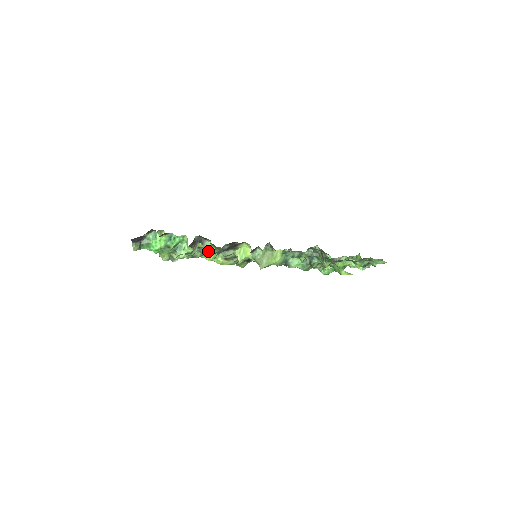
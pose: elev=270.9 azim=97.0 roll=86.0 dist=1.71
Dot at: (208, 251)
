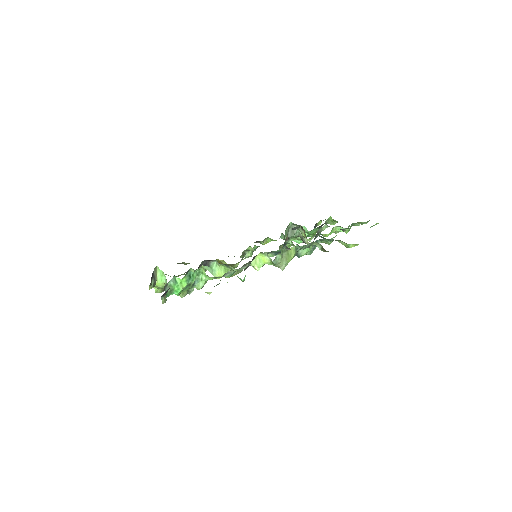
Dot at: (230, 274)
